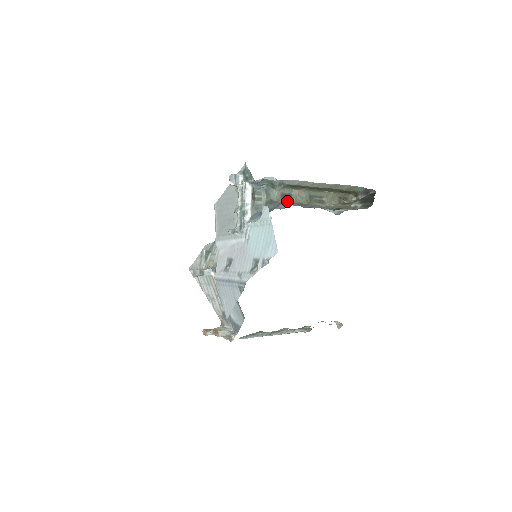
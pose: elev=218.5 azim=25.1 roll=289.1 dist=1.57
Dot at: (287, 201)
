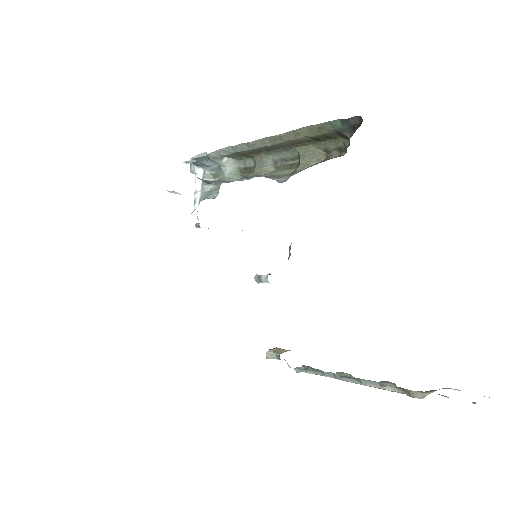
Dot at: occluded
